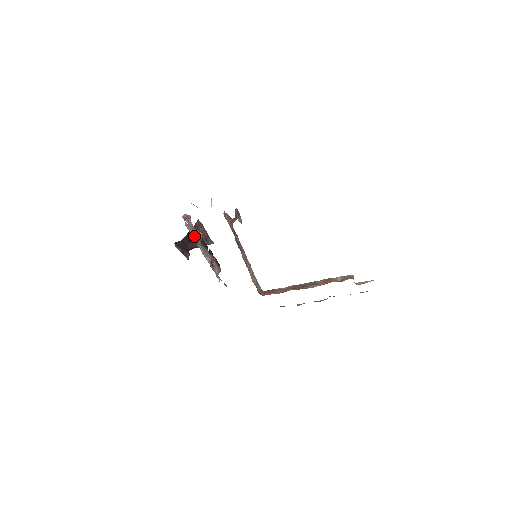
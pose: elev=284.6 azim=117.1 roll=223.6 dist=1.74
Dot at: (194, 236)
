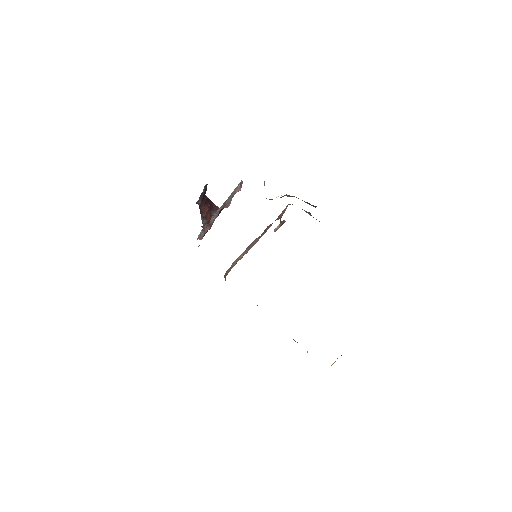
Dot at: (228, 198)
